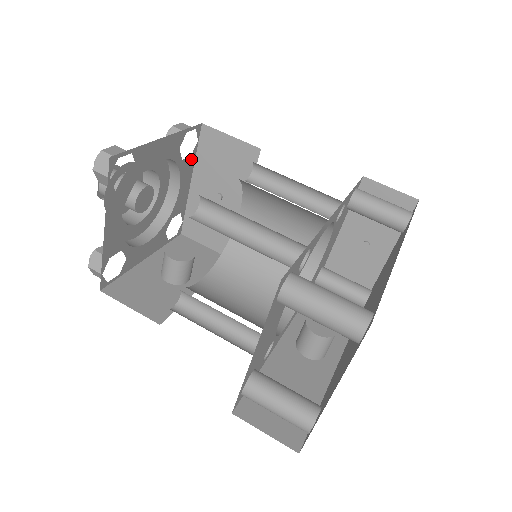
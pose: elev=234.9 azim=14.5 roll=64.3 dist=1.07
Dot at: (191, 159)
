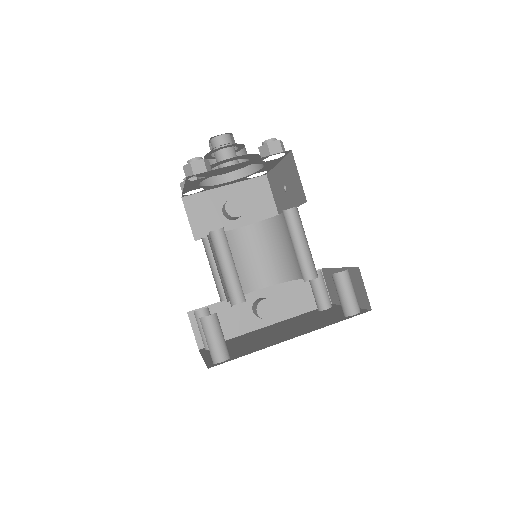
Dot at: (278, 159)
